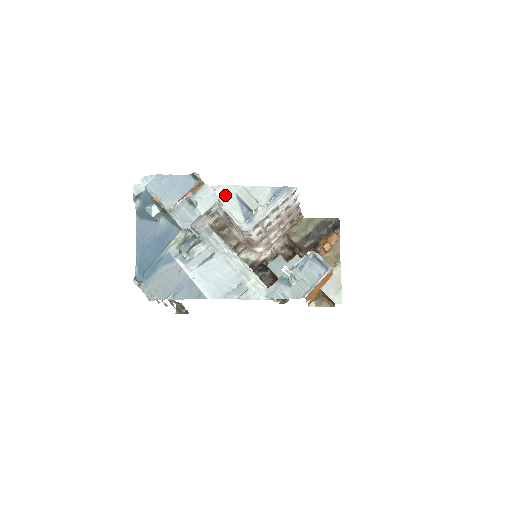
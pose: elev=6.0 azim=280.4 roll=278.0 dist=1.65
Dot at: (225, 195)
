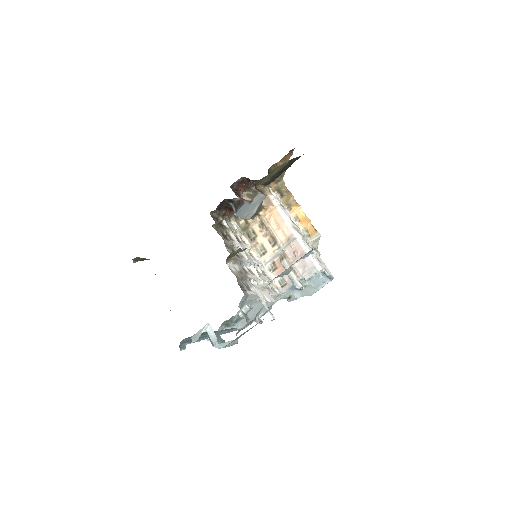
Dot at: occluded
